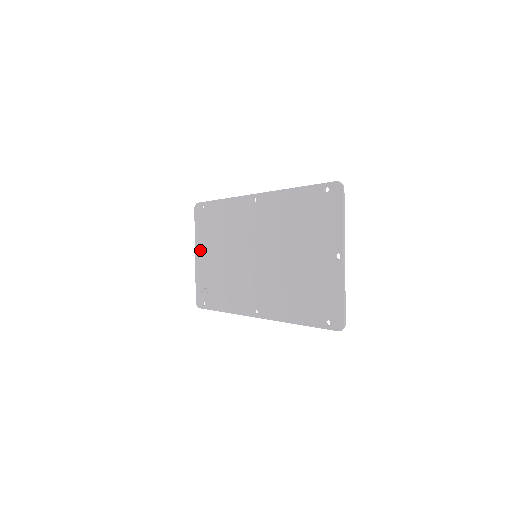
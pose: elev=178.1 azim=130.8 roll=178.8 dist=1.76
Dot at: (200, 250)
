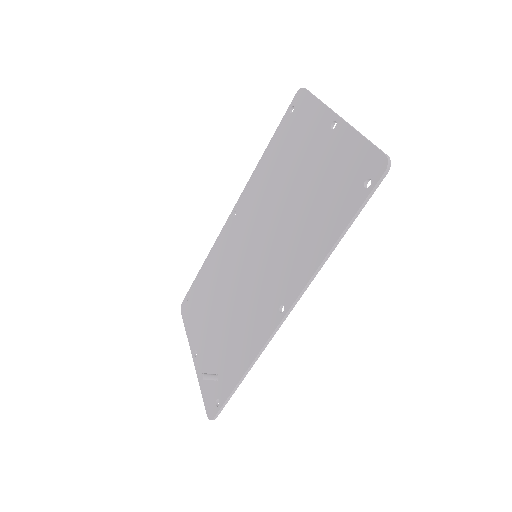
Dot at: (196, 343)
